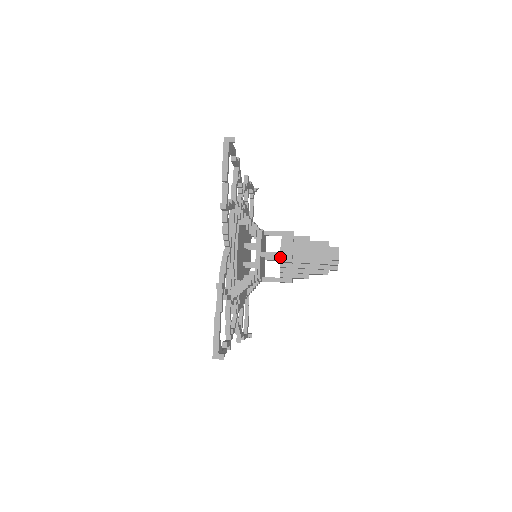
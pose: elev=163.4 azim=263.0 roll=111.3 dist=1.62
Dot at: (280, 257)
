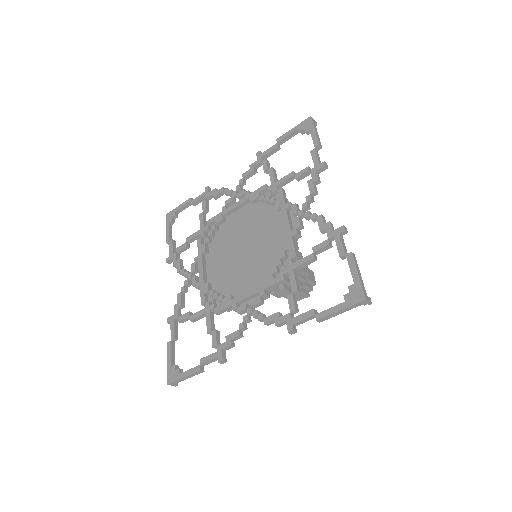
Dot at: occluded
